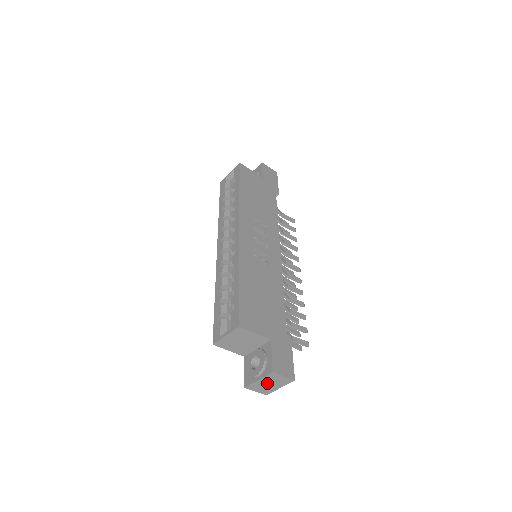
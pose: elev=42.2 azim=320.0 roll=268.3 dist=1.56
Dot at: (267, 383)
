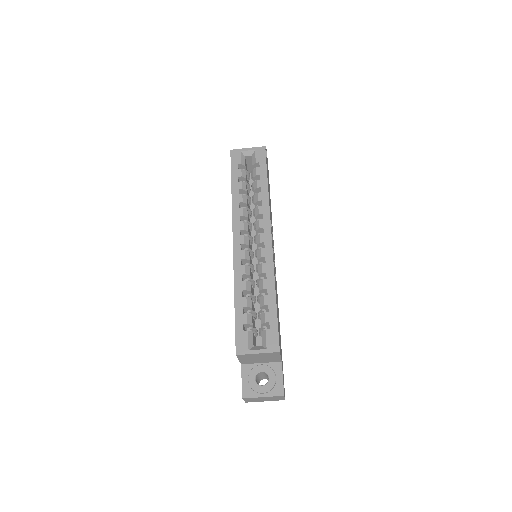
Dot at: (264, 398)
